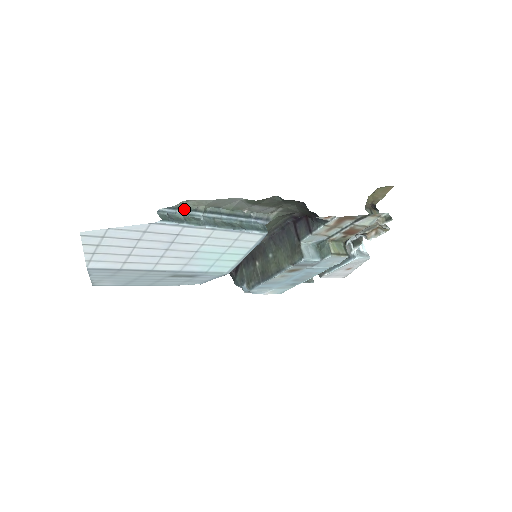
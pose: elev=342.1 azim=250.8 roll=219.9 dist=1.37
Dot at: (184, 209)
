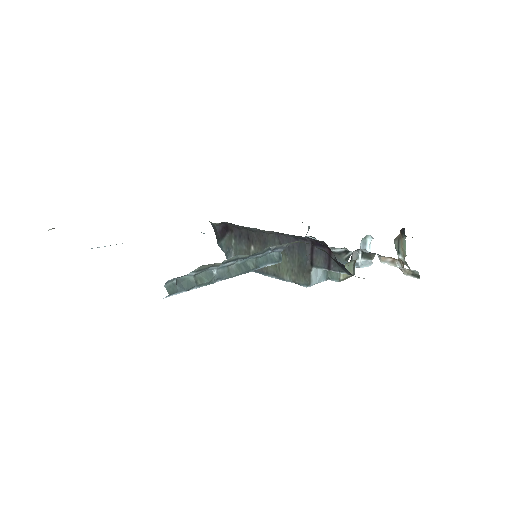
Dot at: (197, 271)
